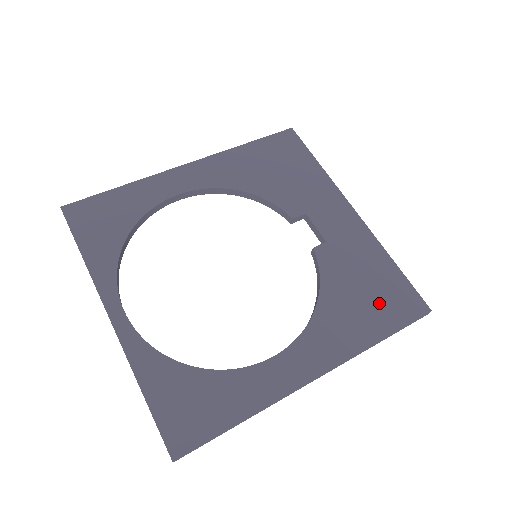
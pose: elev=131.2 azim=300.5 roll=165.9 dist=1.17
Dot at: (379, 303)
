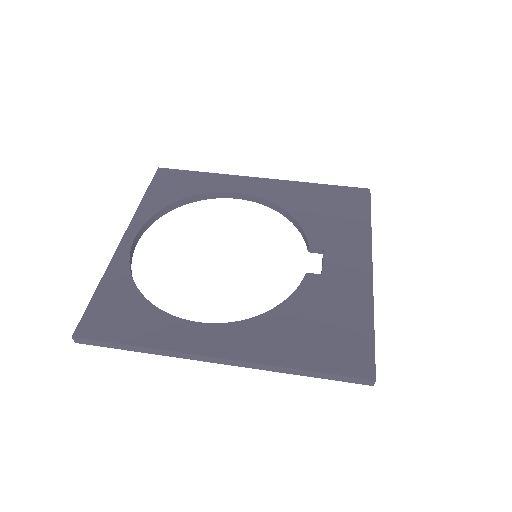
Dot at: (327, 342)
